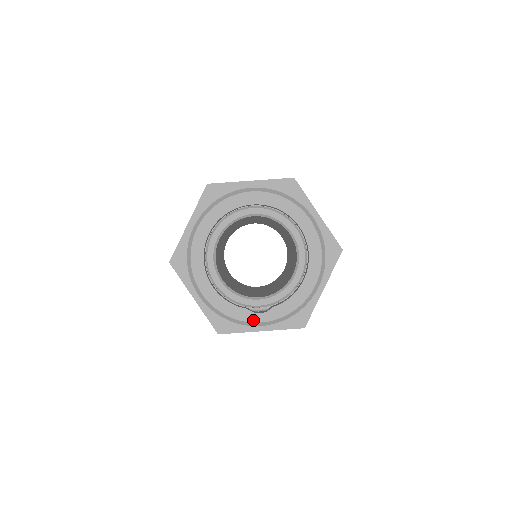
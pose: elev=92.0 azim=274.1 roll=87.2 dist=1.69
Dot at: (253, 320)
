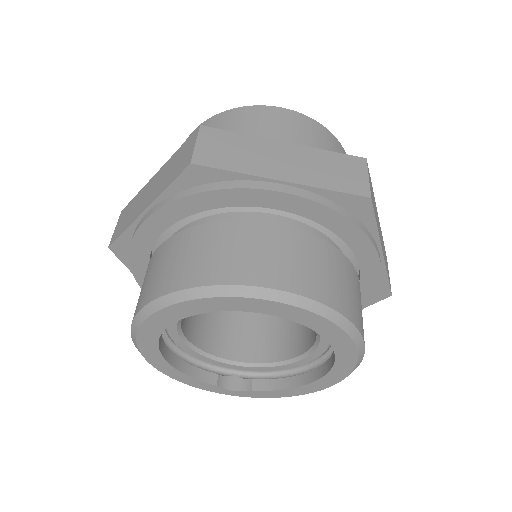
Dot at: (221, 392)
